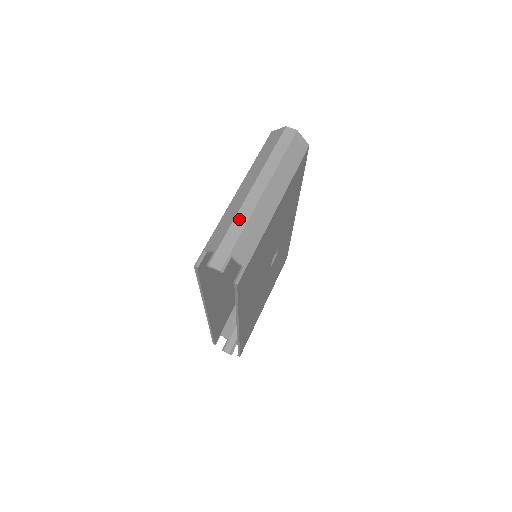
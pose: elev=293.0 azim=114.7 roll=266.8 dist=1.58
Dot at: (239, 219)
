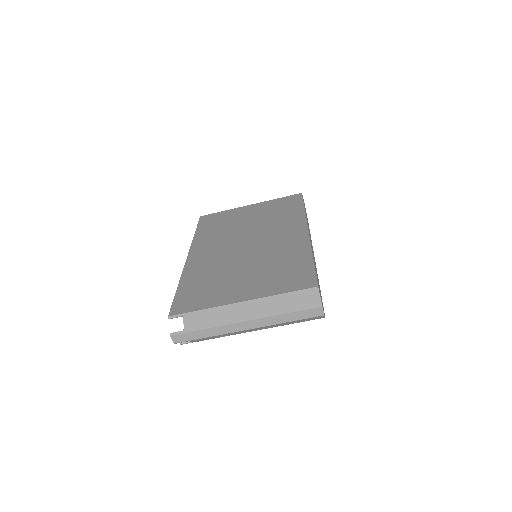
Dot at: (216, 330)
